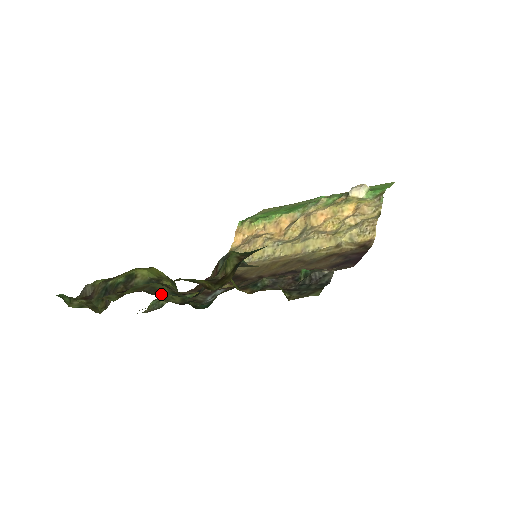
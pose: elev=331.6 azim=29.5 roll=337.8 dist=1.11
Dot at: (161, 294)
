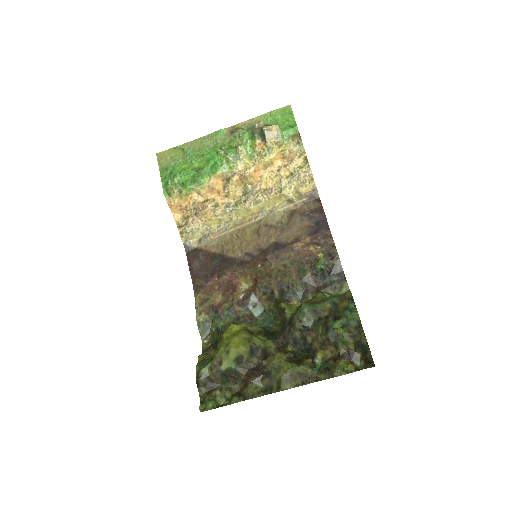
Dot at: (313, 377)
